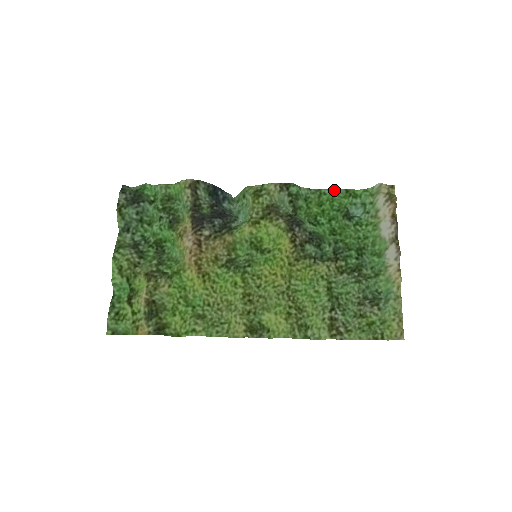
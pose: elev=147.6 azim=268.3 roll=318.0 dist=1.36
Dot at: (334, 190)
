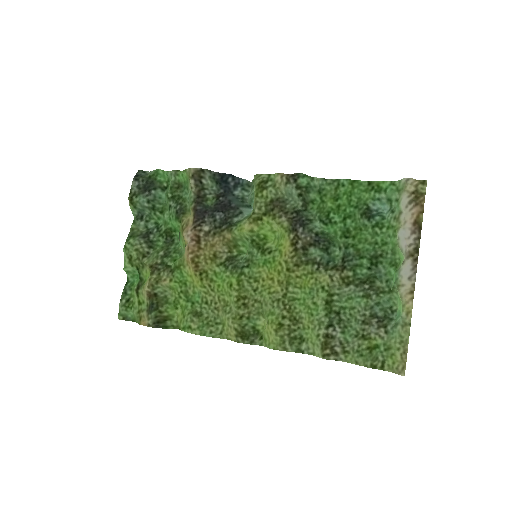
Dot at: (354, 181)
